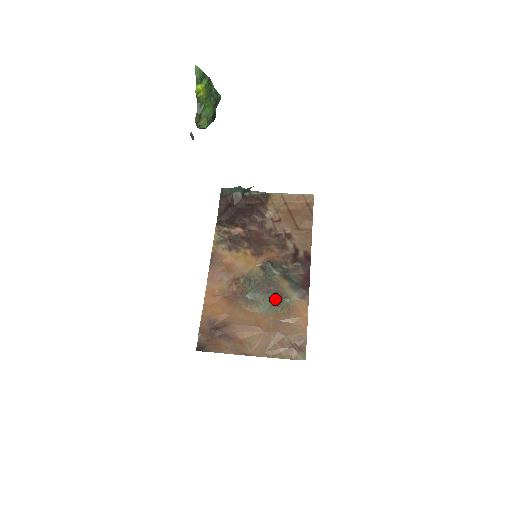
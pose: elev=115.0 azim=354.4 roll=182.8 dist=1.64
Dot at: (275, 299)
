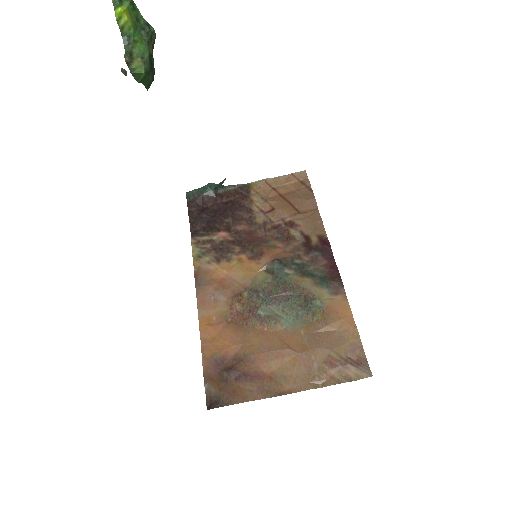
Dot at: (299, 305)
